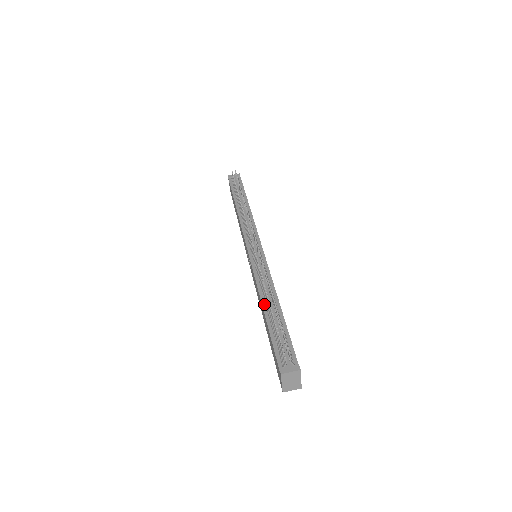
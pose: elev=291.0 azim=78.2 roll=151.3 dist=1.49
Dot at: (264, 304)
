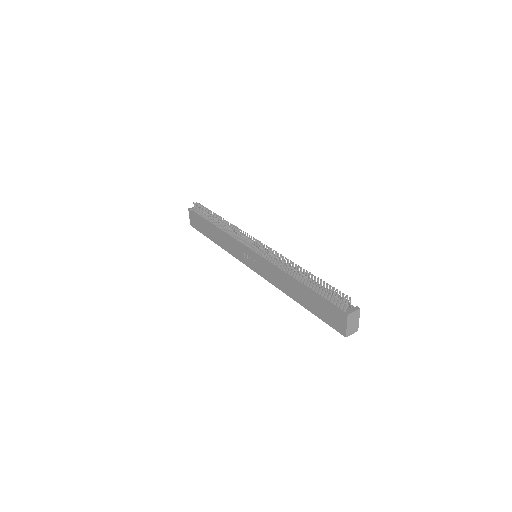
Dot at: (294, 279)
